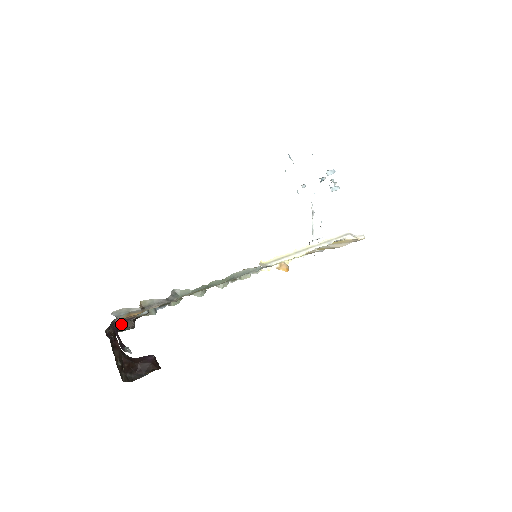
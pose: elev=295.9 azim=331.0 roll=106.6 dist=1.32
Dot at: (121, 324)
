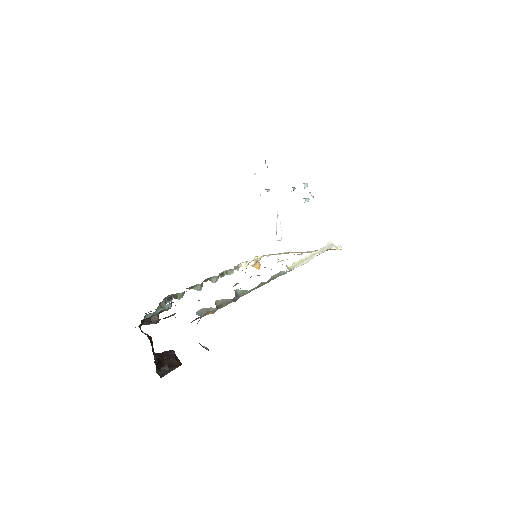
Dot at: occluded
